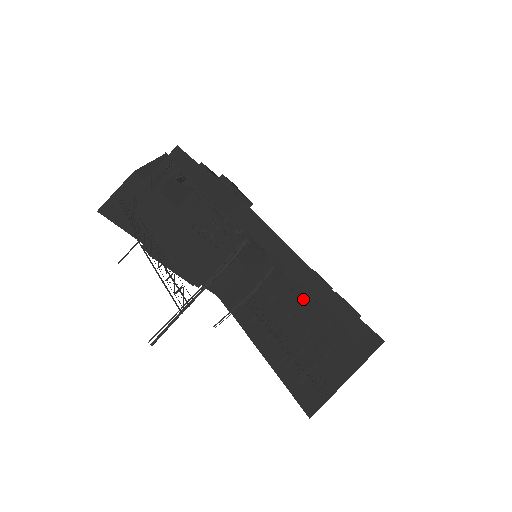
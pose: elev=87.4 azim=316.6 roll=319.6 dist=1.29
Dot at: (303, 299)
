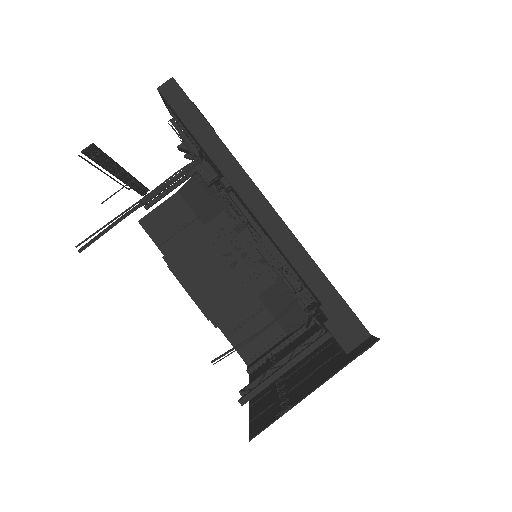
Dot at: (269, 261)
